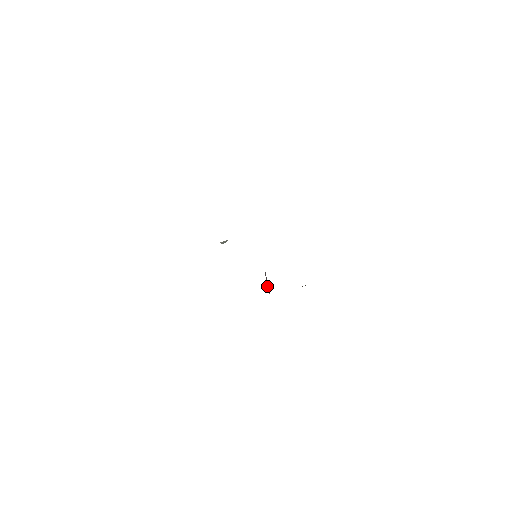
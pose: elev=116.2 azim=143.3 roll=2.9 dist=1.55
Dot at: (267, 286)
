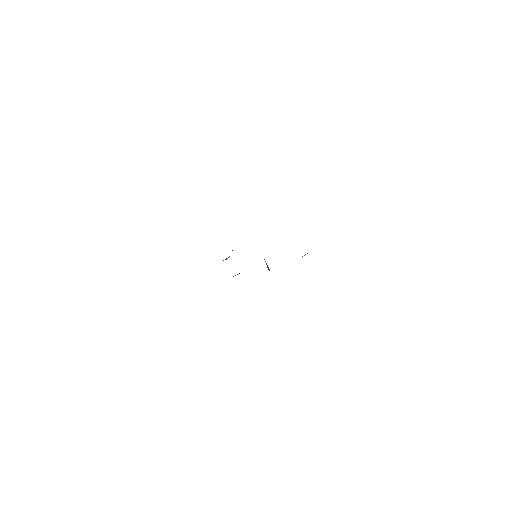
Dot at: (268, 269)
